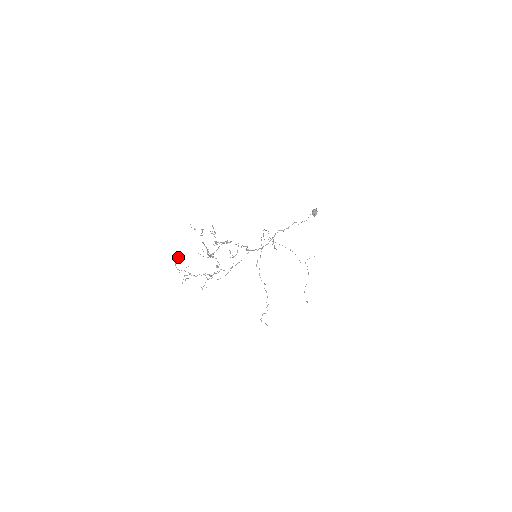
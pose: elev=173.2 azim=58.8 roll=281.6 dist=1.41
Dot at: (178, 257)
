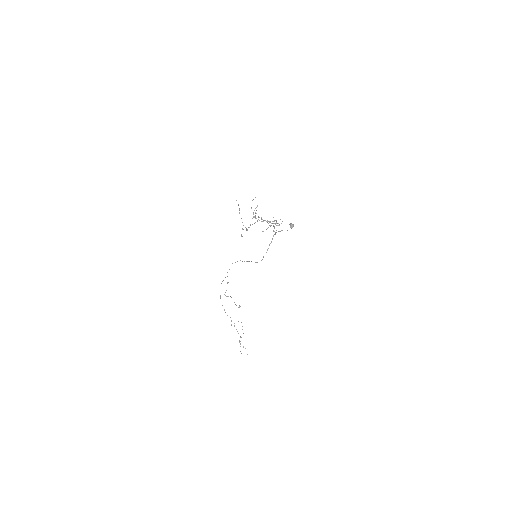
Dot at: occluded
